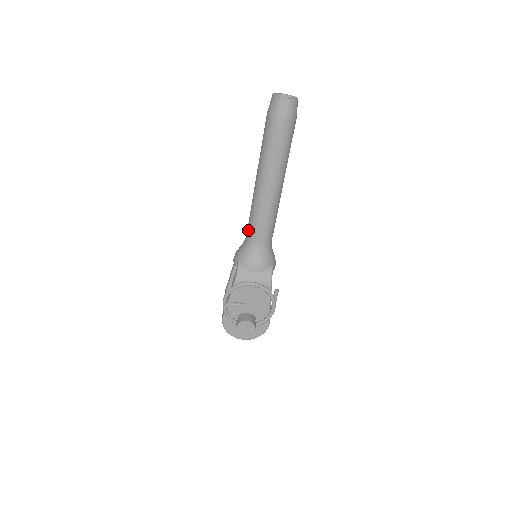
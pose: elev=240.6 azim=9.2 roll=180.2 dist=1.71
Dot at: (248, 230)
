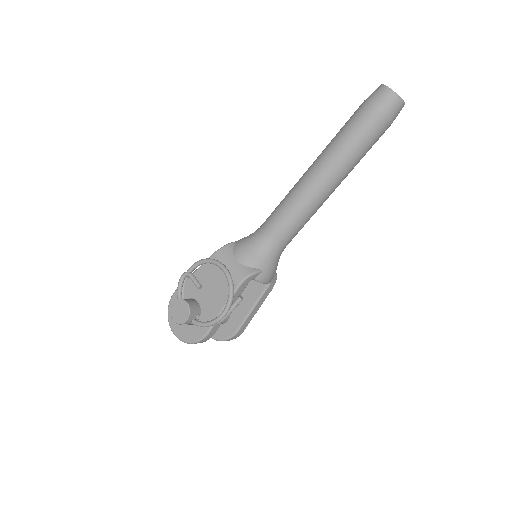
Dot at: (267, 218)
